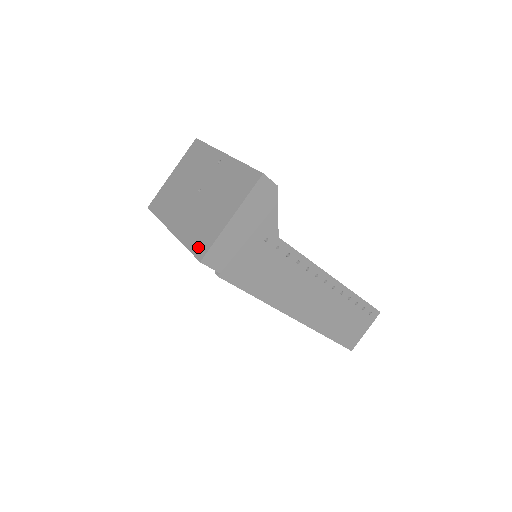
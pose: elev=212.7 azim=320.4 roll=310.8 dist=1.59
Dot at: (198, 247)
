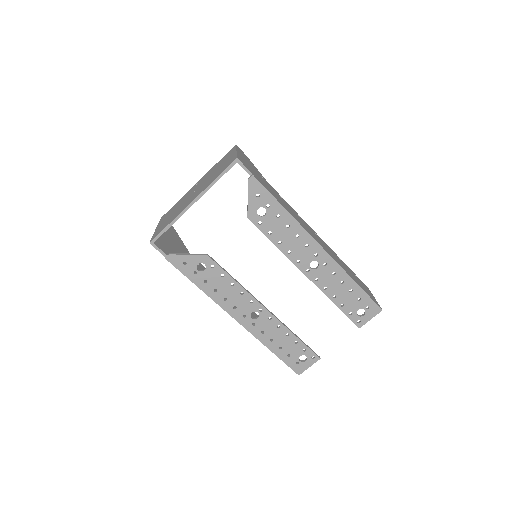
Dot at: (227, 166)
